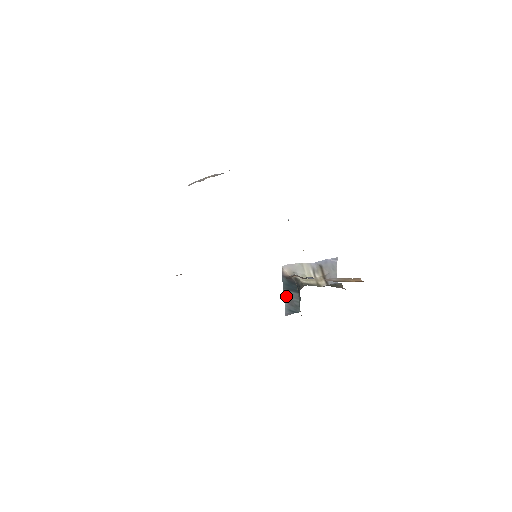
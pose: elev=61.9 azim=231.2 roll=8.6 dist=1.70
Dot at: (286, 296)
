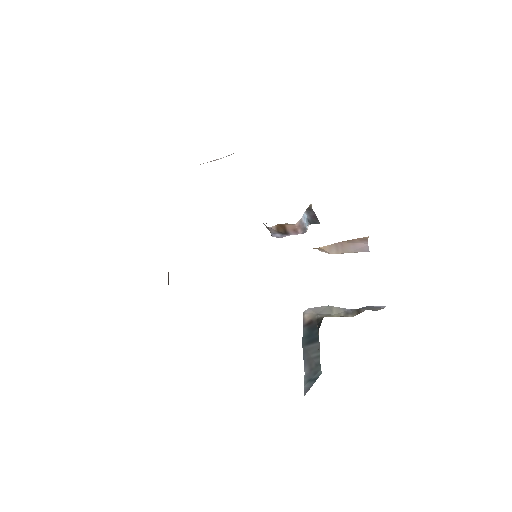
Dot at: (305, 357)
